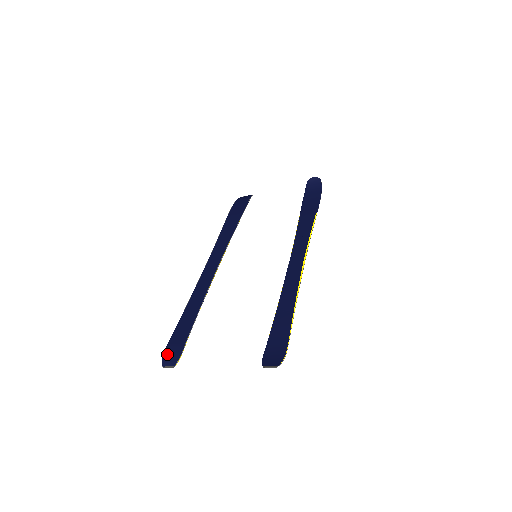
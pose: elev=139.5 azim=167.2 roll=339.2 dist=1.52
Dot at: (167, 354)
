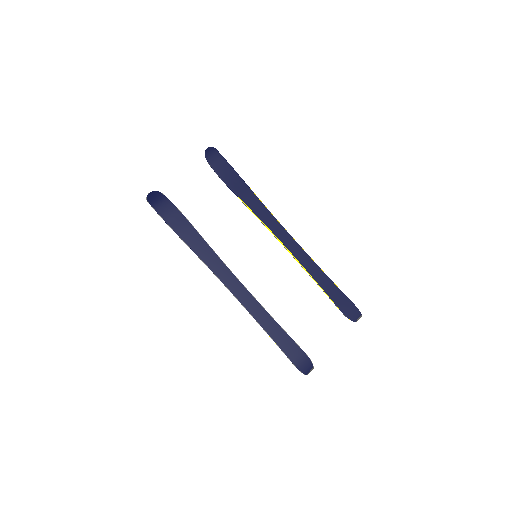
Dot at: (301, 367)
